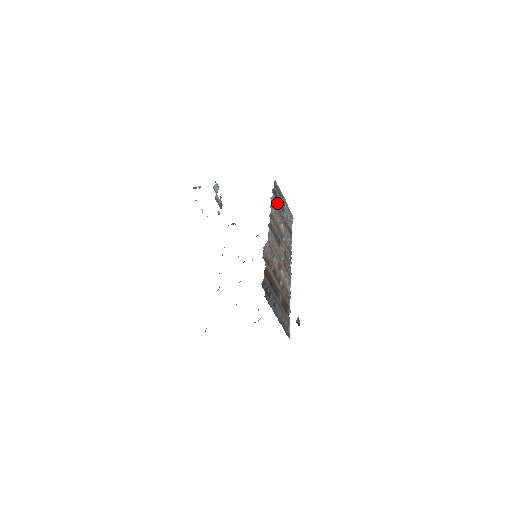
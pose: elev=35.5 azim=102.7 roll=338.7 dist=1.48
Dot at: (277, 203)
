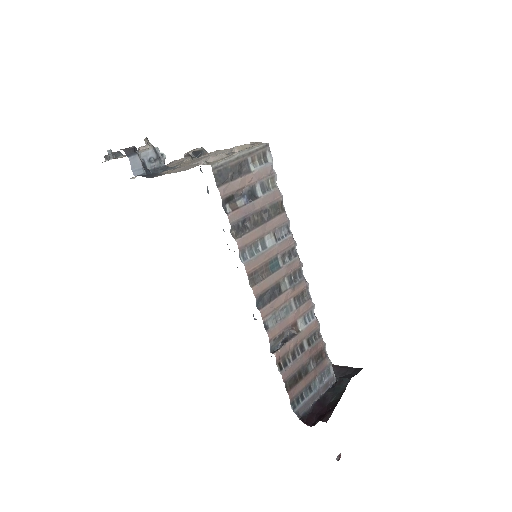
Dot at: (241, 215)
